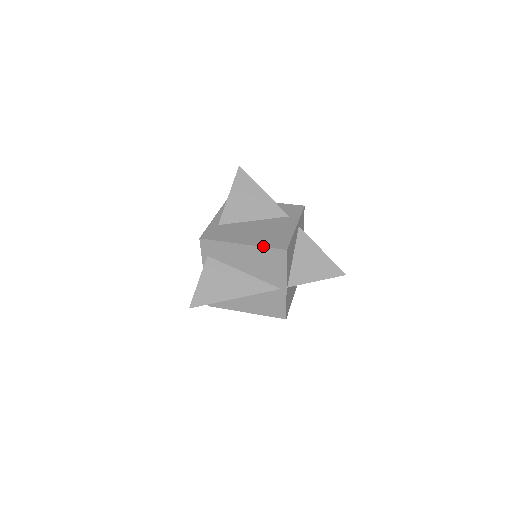
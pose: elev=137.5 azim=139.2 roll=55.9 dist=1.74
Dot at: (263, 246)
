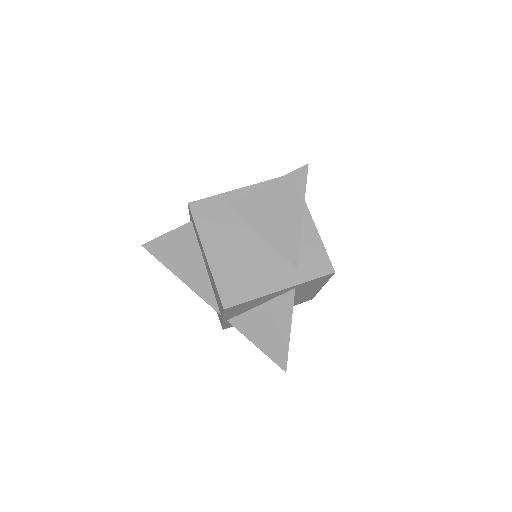
Dot at: (215, 279)
